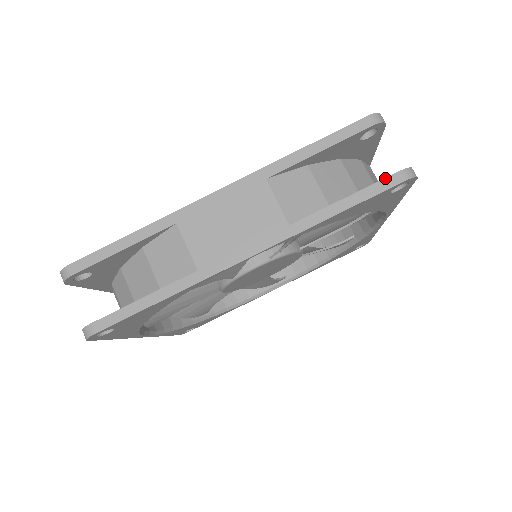
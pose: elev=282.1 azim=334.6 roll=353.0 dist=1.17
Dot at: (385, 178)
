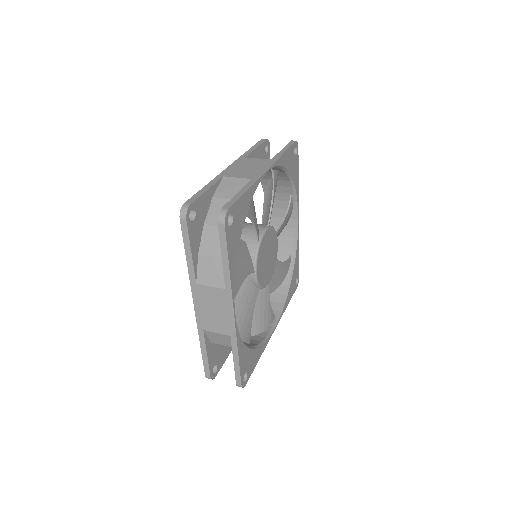
Dot at: (288, 143)
